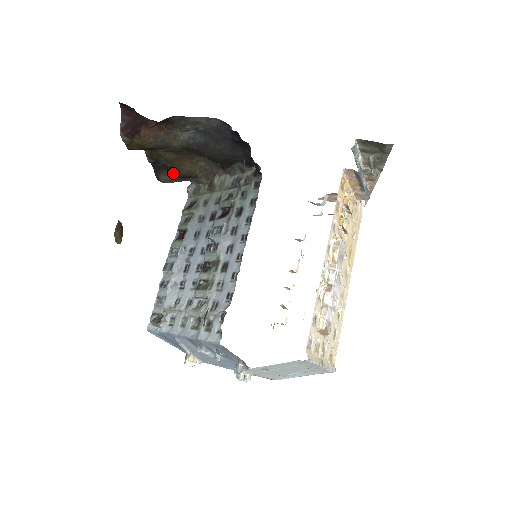
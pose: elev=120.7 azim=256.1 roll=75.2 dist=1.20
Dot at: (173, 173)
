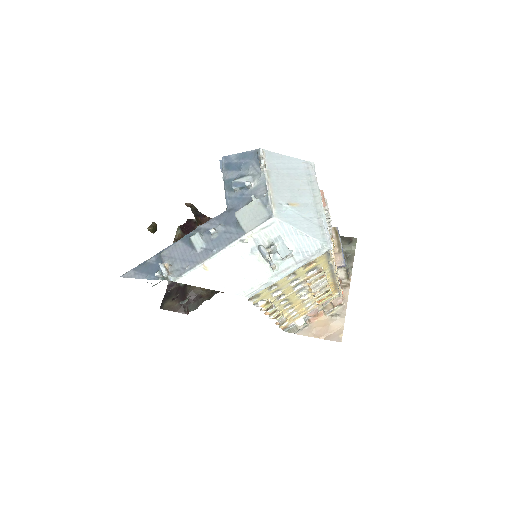
Dot at: (180, 298)
